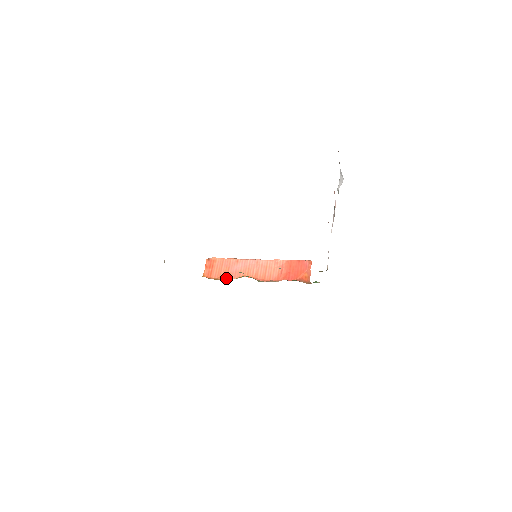
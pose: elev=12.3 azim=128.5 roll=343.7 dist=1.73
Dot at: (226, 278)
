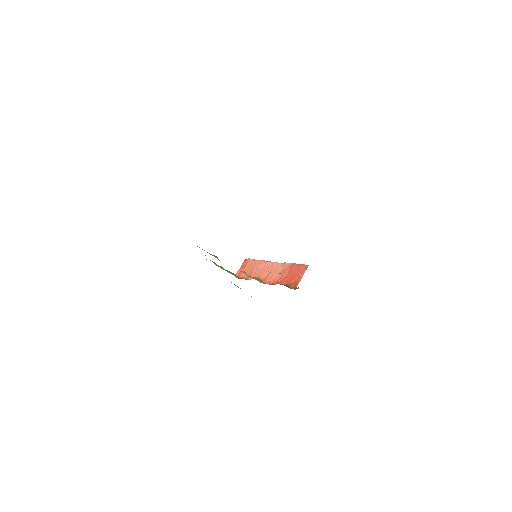
Dot at: (246, 278)
